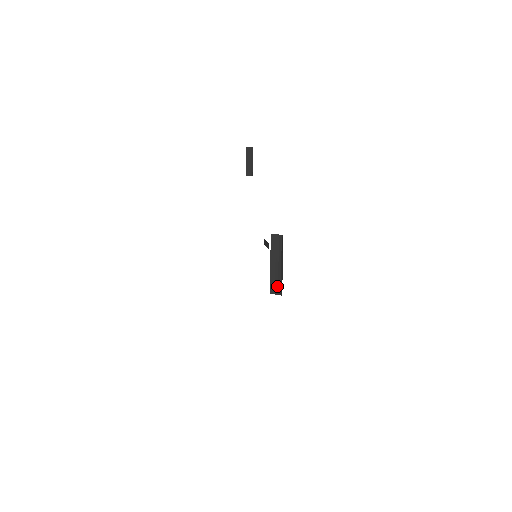
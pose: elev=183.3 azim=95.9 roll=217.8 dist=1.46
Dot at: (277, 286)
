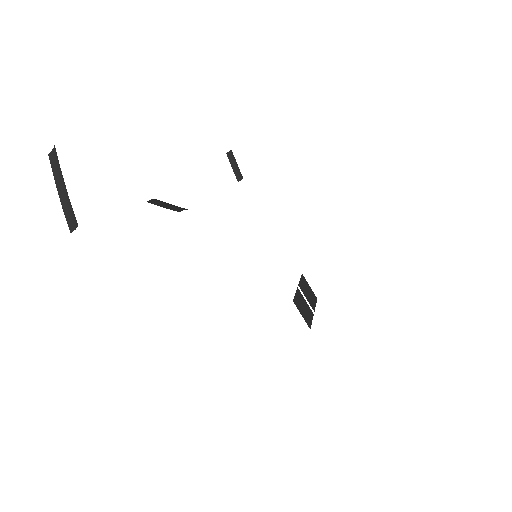
Dot at: (73, 216)
